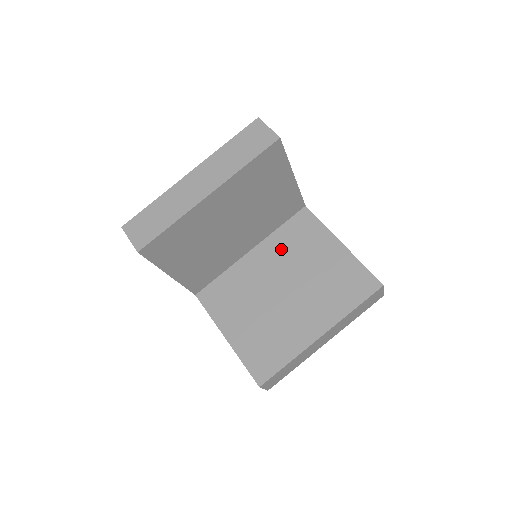
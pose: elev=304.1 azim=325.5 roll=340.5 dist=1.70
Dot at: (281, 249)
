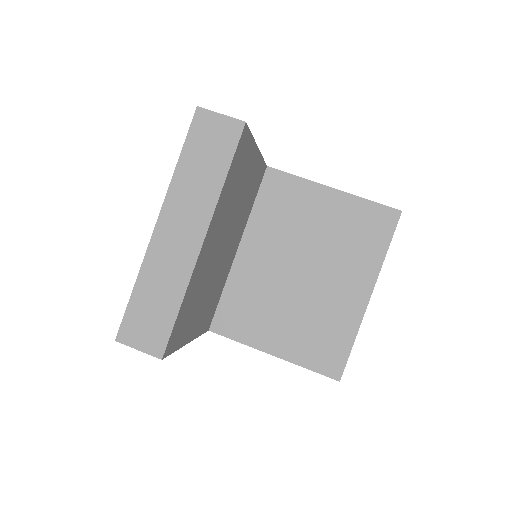
Dot at: (271, 229)
